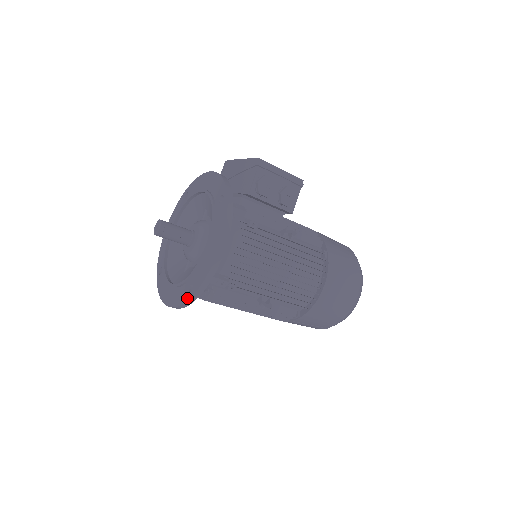
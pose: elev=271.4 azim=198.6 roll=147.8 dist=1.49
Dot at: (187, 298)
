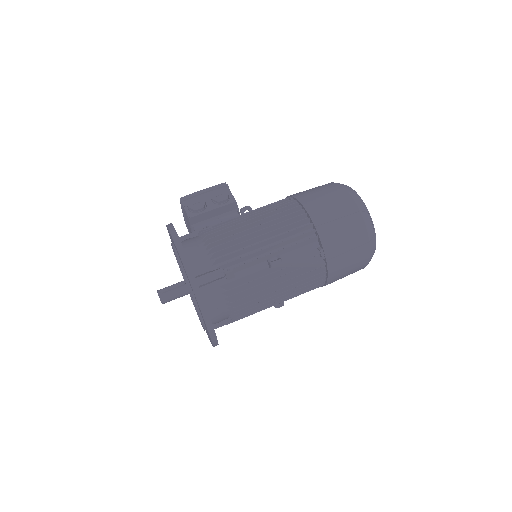
Dot at: occluded
